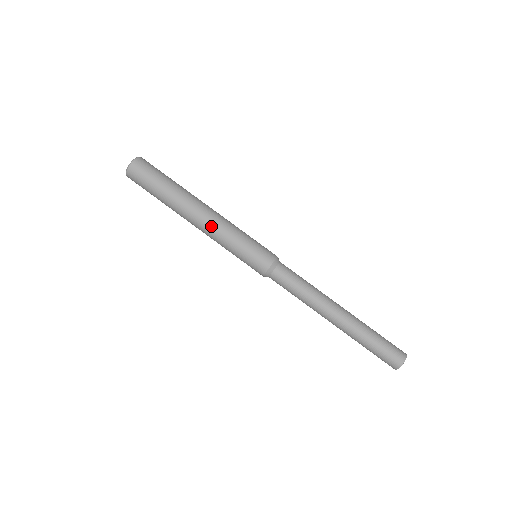
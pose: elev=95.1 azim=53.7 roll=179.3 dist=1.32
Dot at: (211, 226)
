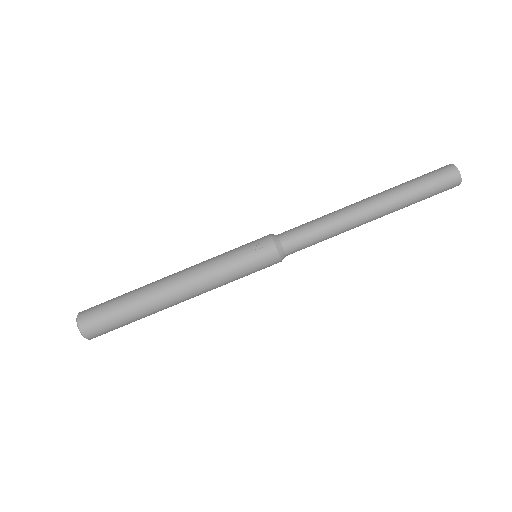
Dot at: (193, 276)
